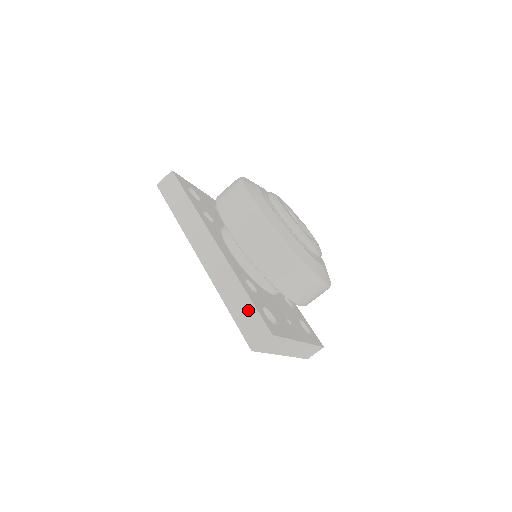
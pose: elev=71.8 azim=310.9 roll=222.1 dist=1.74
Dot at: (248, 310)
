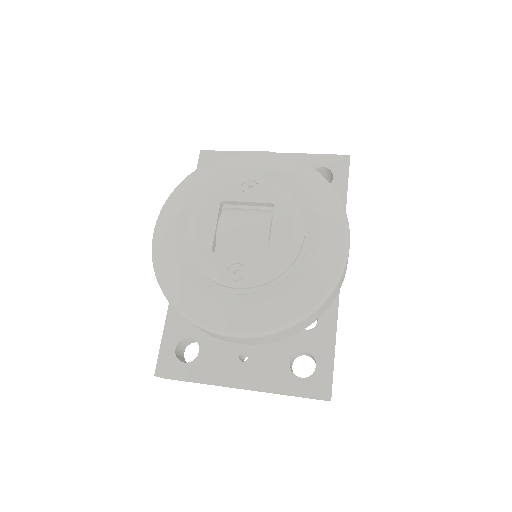
Dot at: occluded
